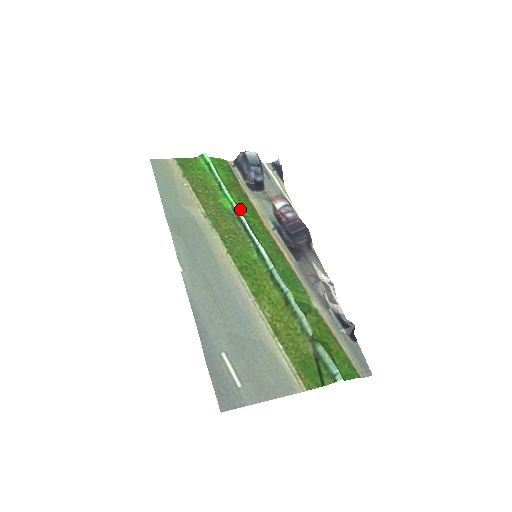
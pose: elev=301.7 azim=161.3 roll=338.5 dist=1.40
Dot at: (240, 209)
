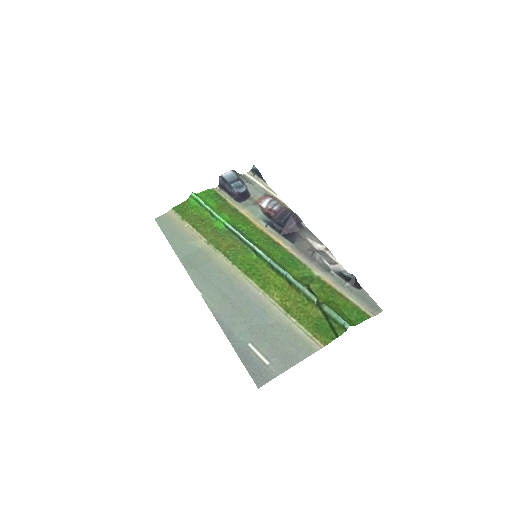
Dot at: (232, 224)
